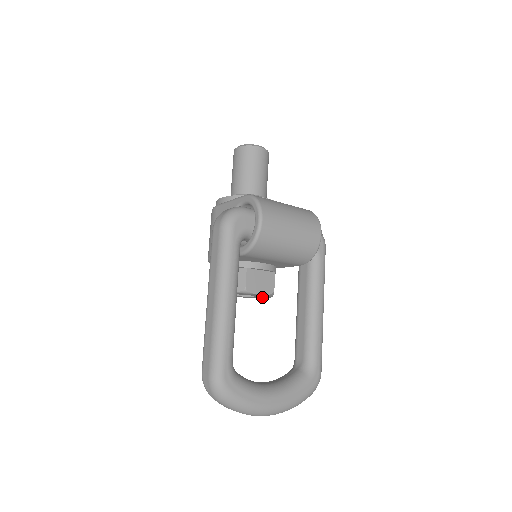
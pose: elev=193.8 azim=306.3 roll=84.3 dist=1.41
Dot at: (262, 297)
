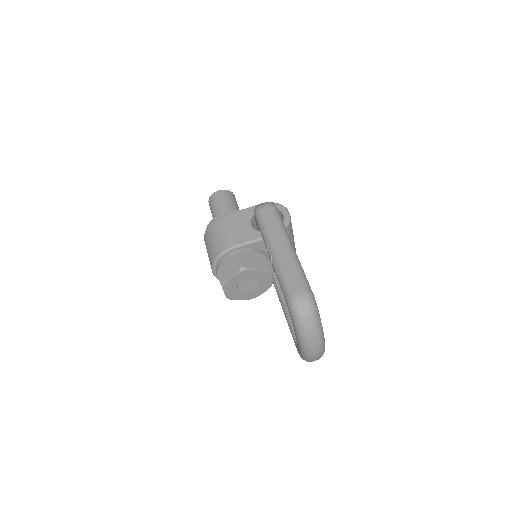
Dot at: (254, 294)
